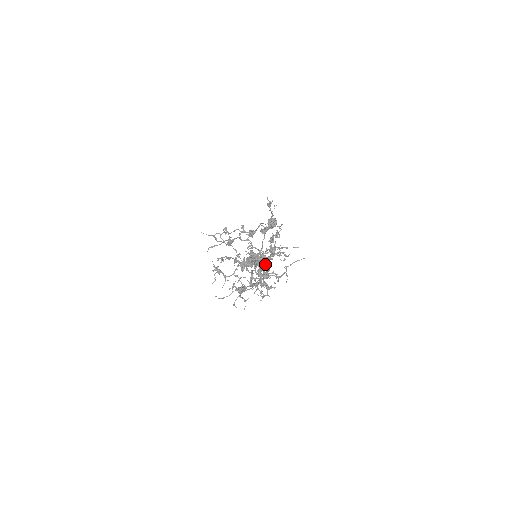
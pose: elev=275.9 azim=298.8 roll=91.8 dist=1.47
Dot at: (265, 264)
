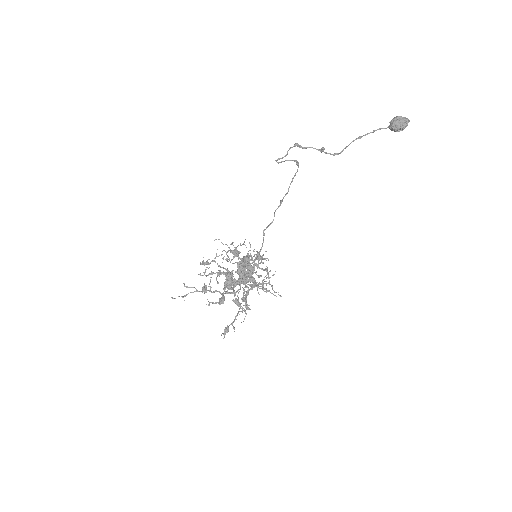
Dot at: occluded
